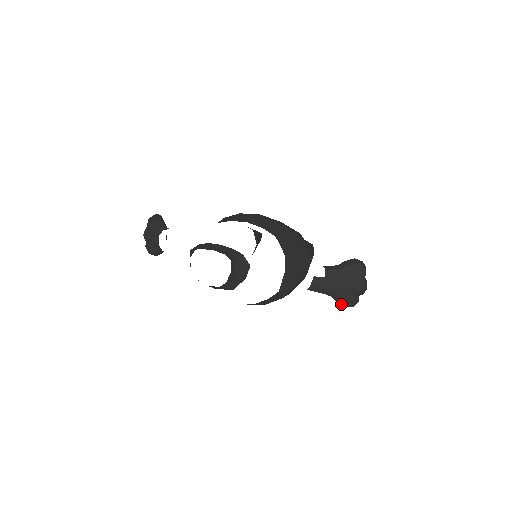
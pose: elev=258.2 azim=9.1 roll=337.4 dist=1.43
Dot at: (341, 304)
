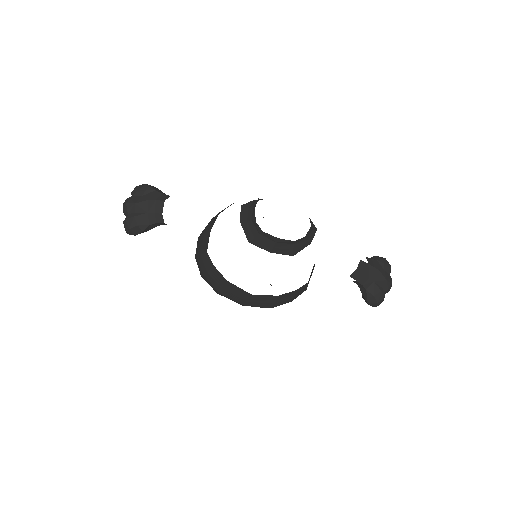
Dot at: (370, 301)
